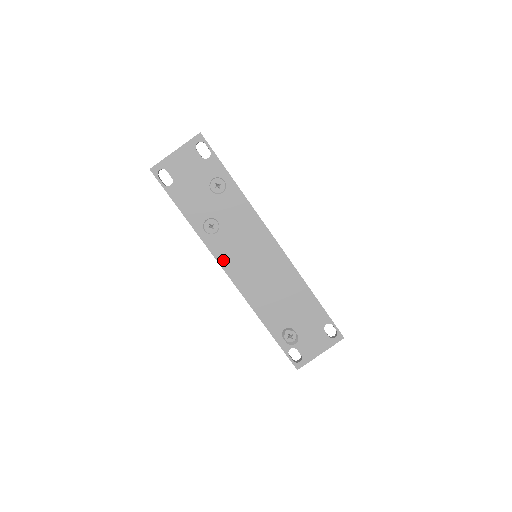
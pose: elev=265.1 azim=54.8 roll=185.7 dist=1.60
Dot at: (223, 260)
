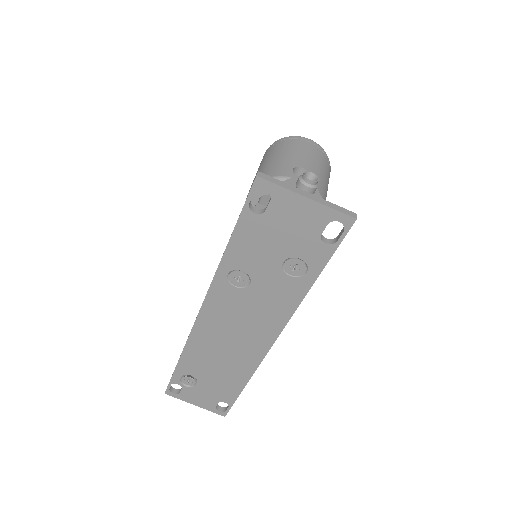
Dot at: (211, 304)
